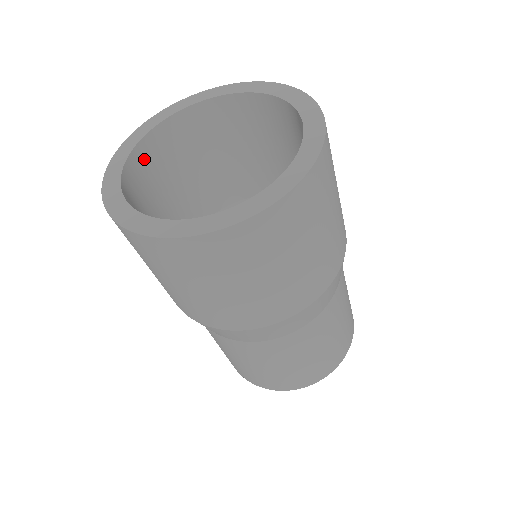
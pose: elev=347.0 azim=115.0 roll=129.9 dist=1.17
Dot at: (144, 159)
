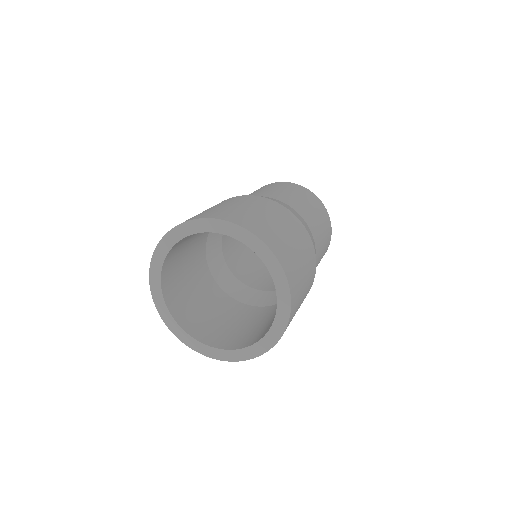
Dot at: (167, 274)
